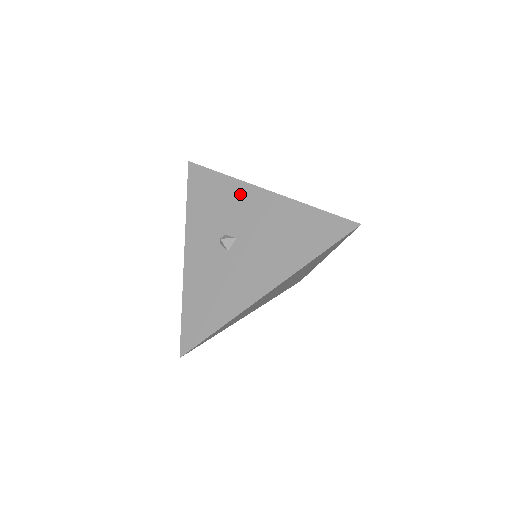
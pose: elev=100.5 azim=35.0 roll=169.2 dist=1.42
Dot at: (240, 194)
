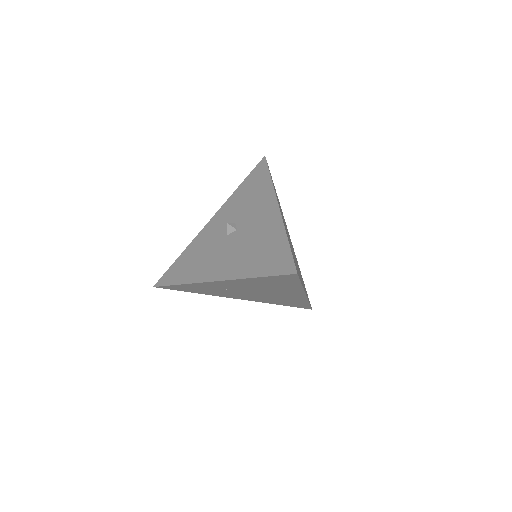
Dot at: (265, 199)
